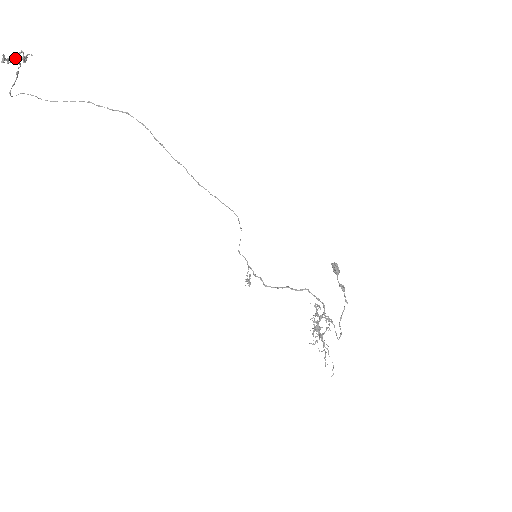
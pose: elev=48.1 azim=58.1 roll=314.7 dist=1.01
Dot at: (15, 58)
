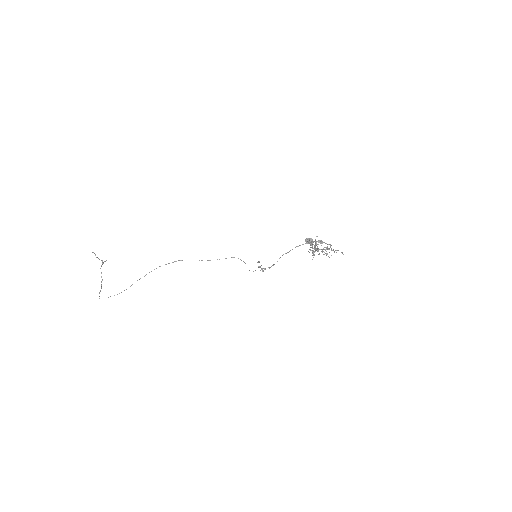
Dot at: (98, 258)
